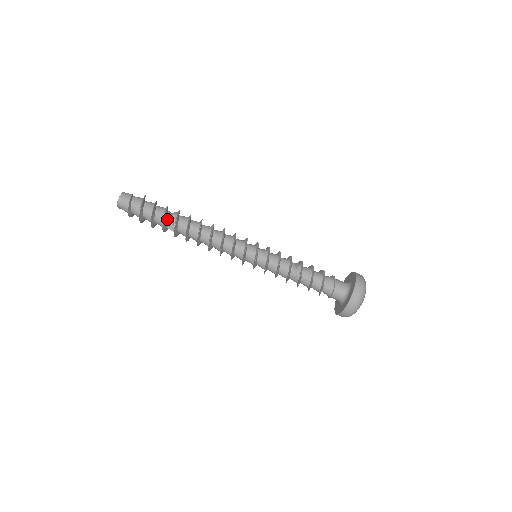
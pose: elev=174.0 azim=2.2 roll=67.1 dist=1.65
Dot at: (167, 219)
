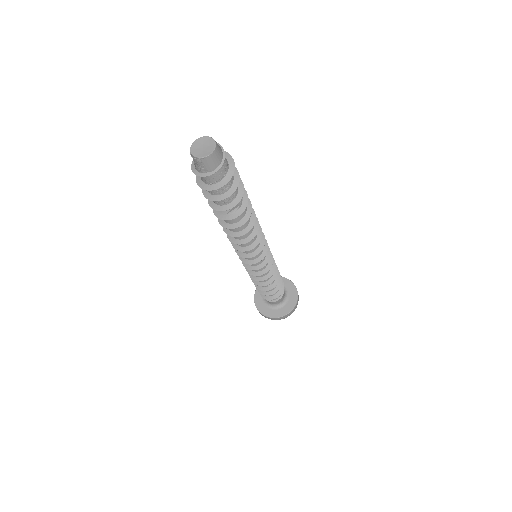
Dot at: (228, 203)
